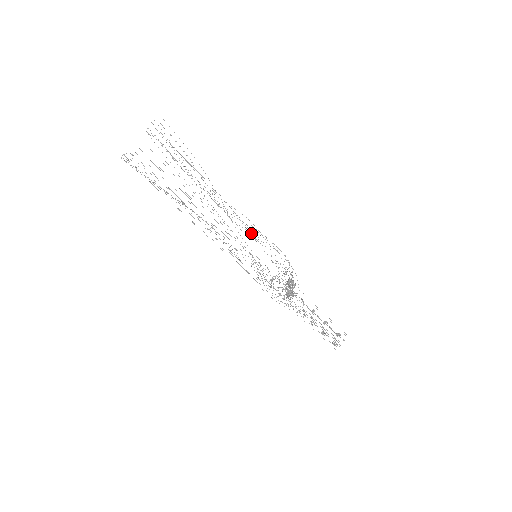
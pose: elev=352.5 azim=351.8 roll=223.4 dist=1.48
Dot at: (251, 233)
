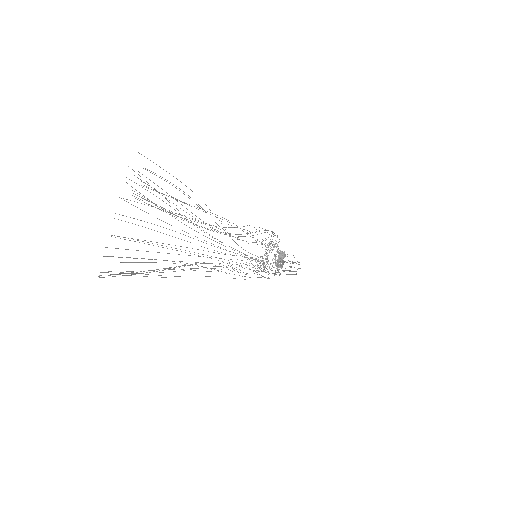
Dot at: (252, 237)
